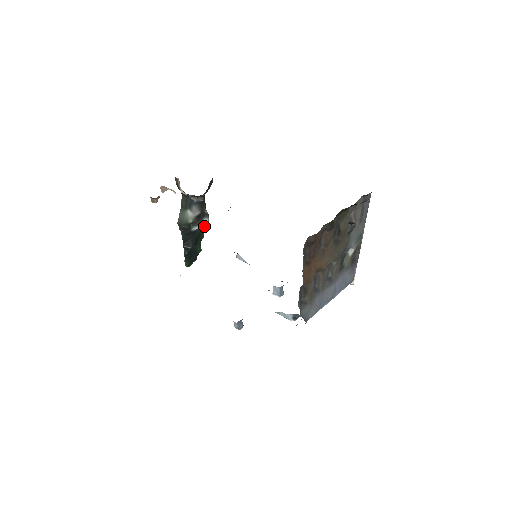
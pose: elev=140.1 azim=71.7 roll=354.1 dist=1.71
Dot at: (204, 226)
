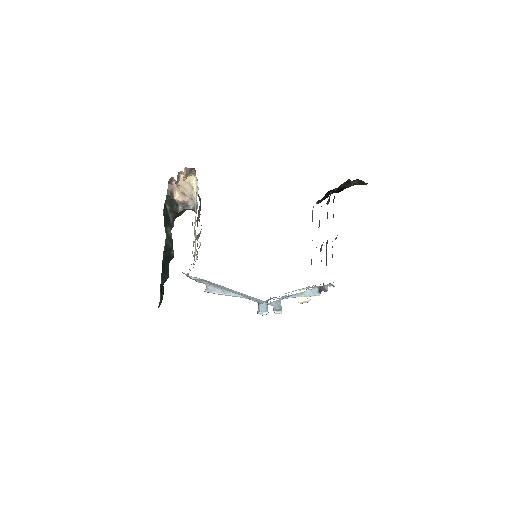
Dot at: (173, 257)
